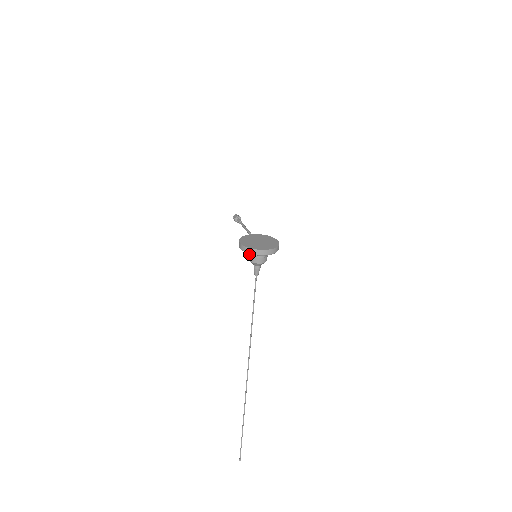
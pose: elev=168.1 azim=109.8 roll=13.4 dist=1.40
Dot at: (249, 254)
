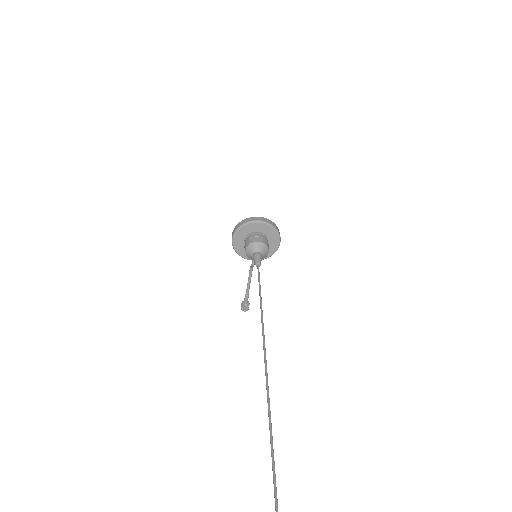
Dot at: occluded
